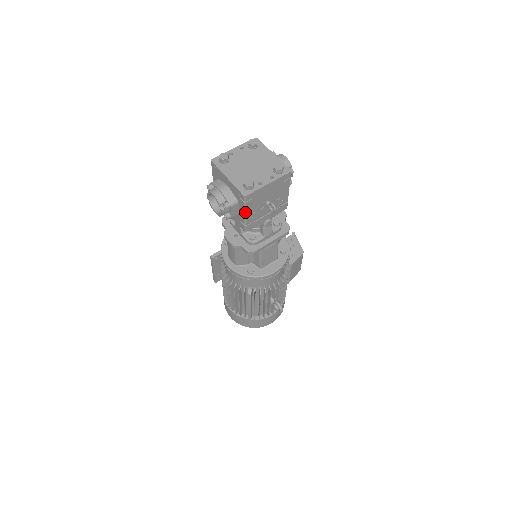
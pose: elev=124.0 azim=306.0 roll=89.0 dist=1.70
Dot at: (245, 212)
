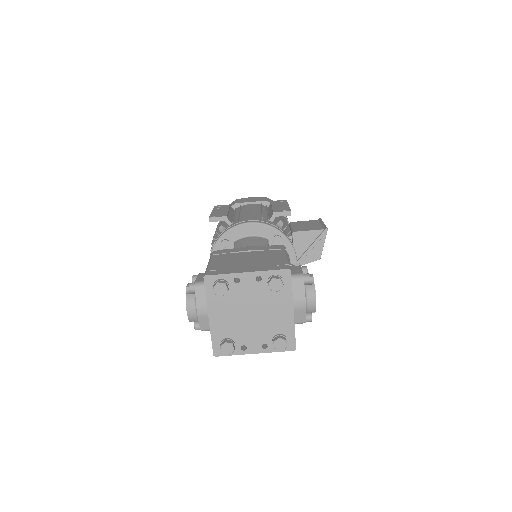
Dot at: occluded
